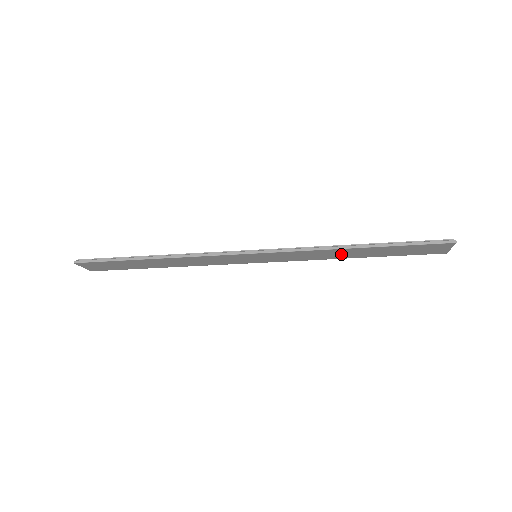
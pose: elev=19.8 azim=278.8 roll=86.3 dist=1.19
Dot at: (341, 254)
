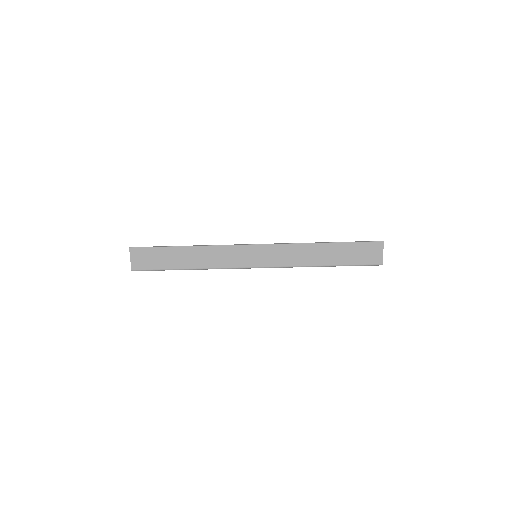
Dot at: (313, 255)
